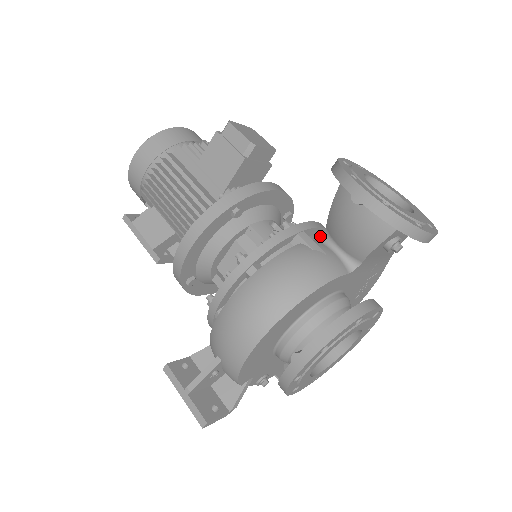
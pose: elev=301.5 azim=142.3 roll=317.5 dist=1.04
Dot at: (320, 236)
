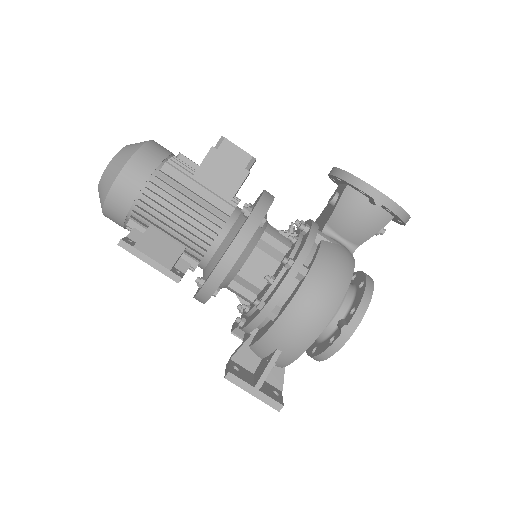
Dot at: (322, 231)
